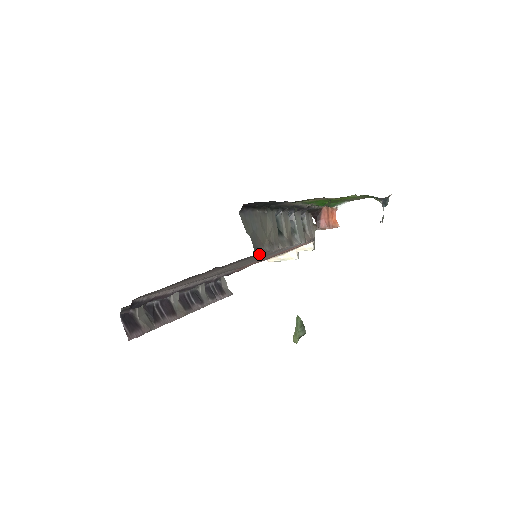
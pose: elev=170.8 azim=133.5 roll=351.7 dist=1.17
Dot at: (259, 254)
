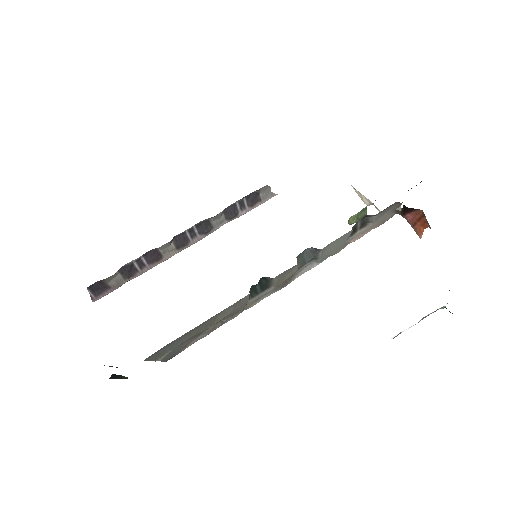
Dot at: occluded
